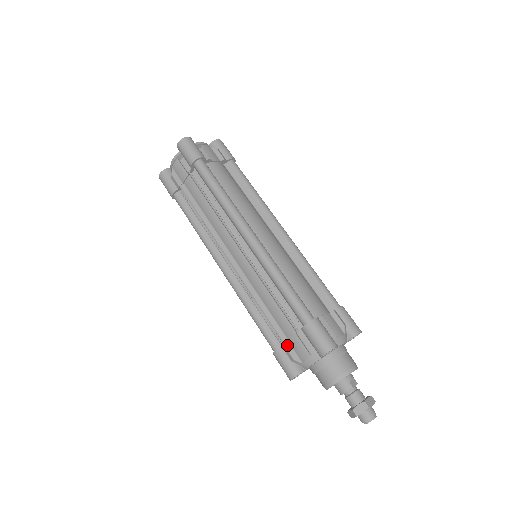
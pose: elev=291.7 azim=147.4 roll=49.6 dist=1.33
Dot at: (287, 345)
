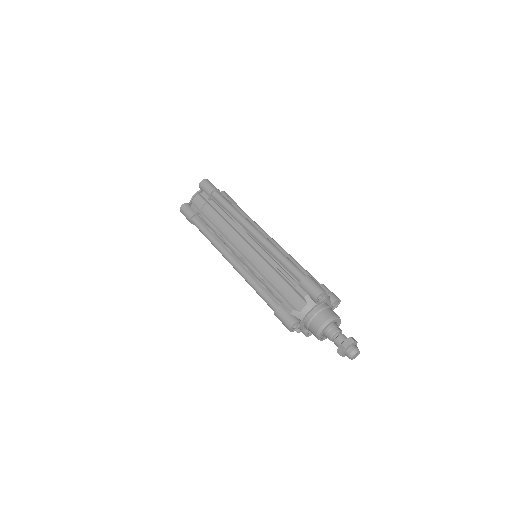
Dot at: (287, 301)
